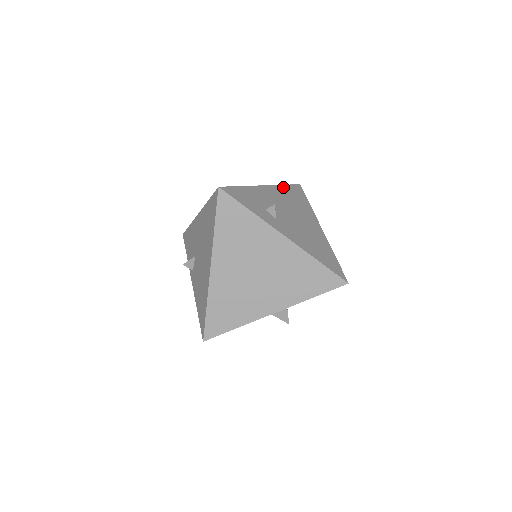
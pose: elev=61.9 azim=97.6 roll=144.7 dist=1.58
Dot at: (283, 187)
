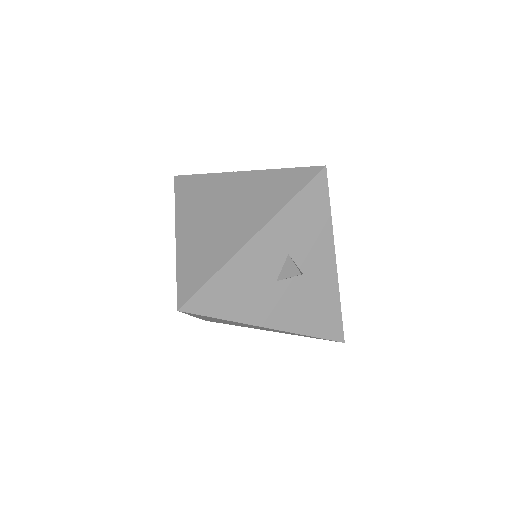
Dot at: occluded
